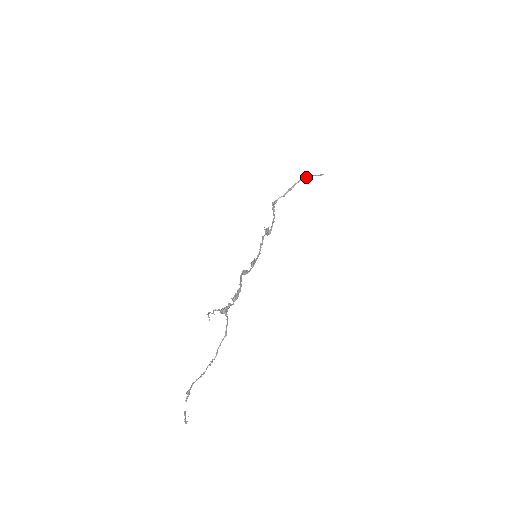
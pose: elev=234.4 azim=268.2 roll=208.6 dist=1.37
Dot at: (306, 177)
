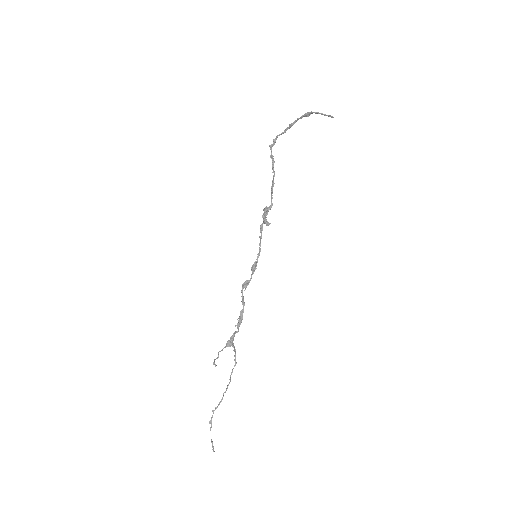
Dot at: (311, 113)
